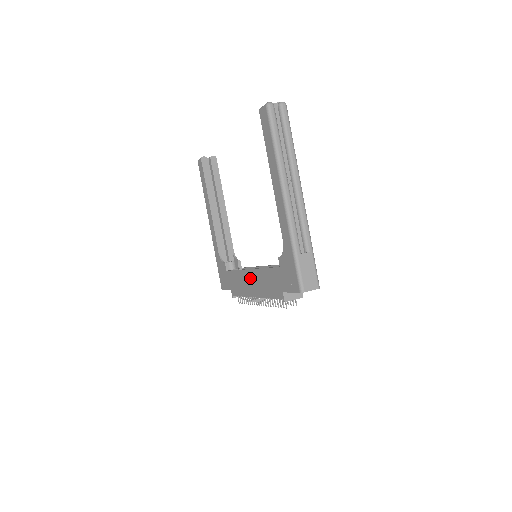
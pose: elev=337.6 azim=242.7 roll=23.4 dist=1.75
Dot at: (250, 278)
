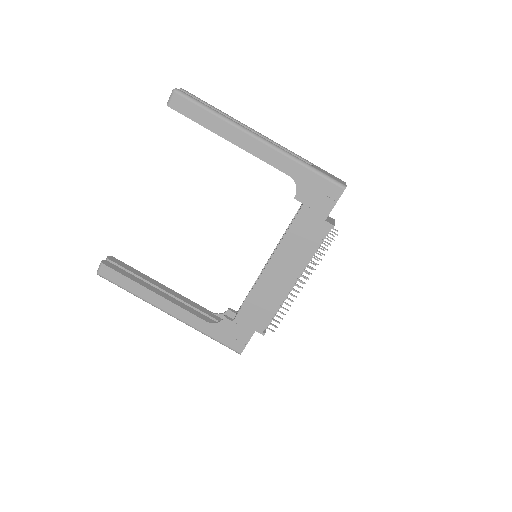
Dot at: (274, 274)
